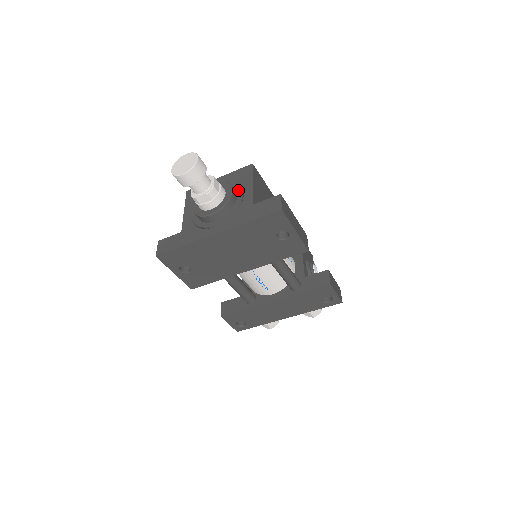
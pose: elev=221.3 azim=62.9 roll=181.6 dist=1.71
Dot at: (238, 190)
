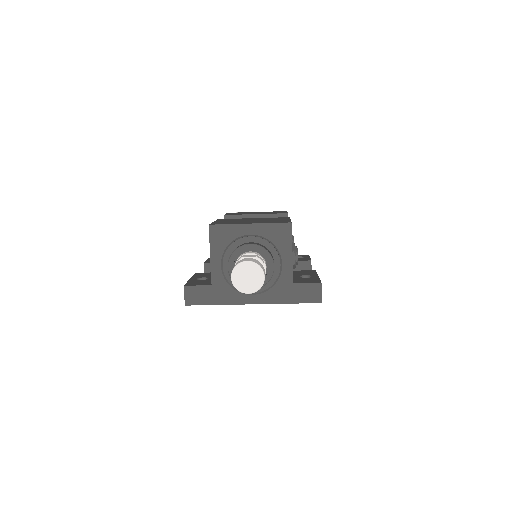
Dot at: (276, 256)
